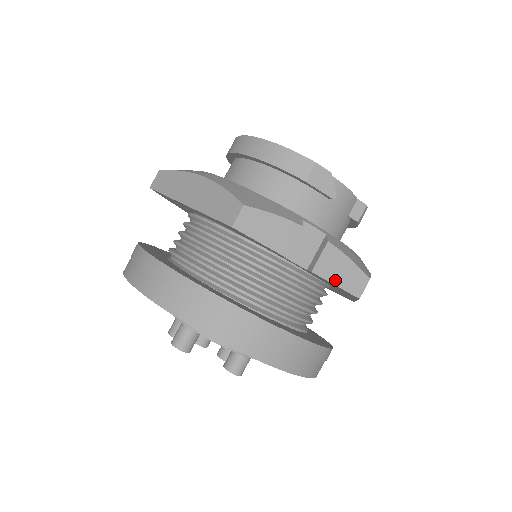
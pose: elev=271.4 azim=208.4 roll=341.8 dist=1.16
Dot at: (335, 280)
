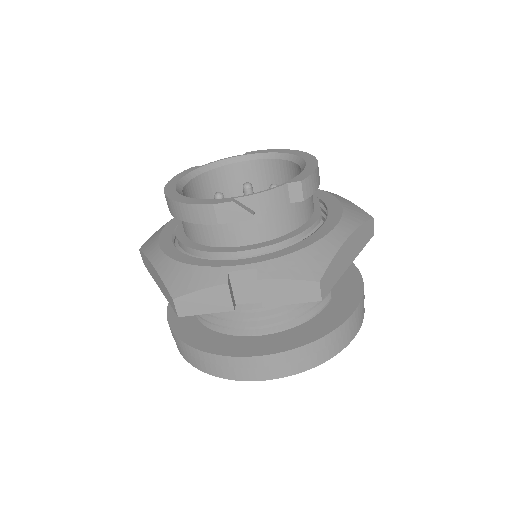
Dot at: (288, 301)
